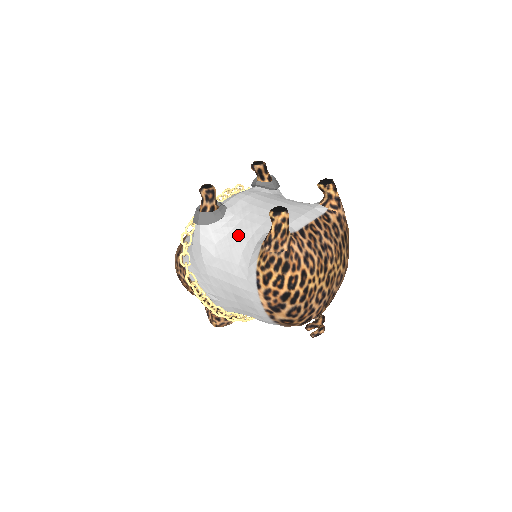
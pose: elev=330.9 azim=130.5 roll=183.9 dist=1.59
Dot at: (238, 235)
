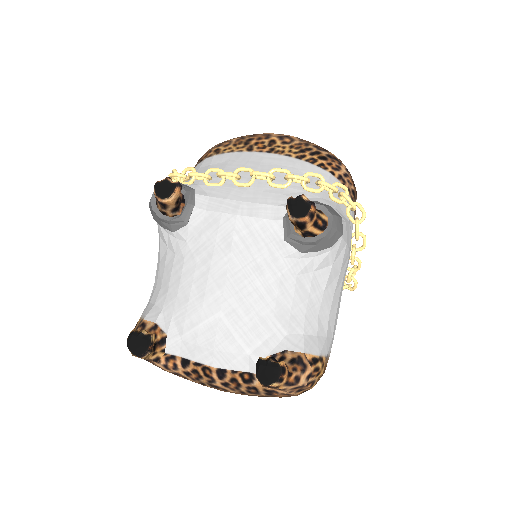
Dot at: (167, 266)
